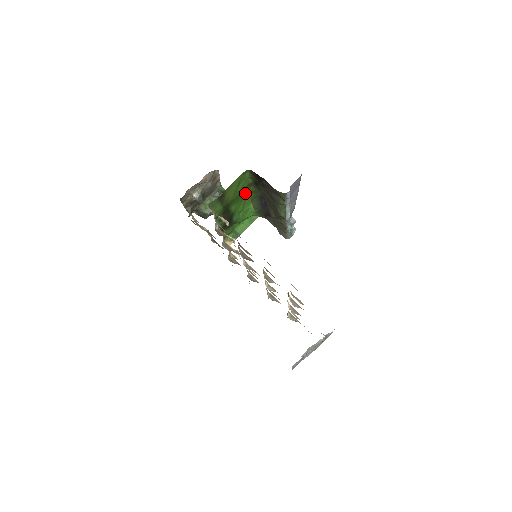
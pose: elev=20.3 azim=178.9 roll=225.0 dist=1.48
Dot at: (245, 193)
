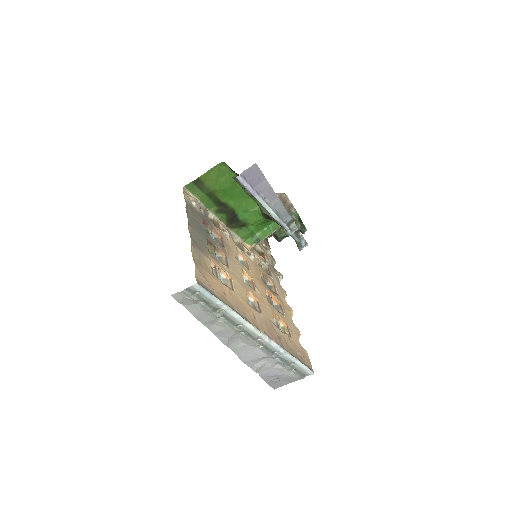
Dot at: (240, 190)
